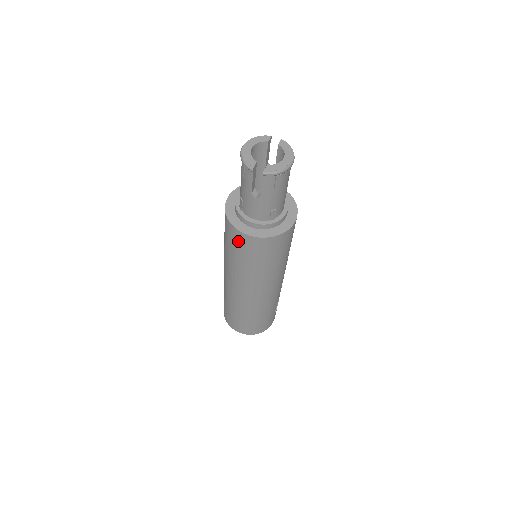
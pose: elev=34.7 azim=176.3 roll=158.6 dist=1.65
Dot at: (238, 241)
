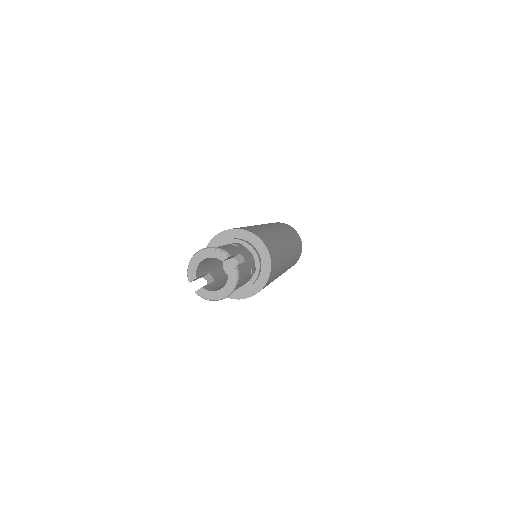
Dot at: occluded
